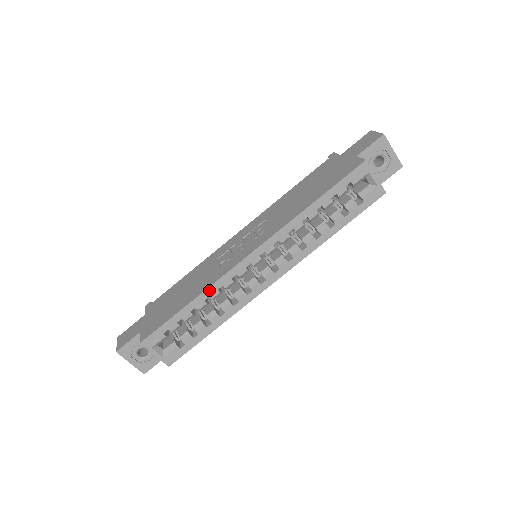
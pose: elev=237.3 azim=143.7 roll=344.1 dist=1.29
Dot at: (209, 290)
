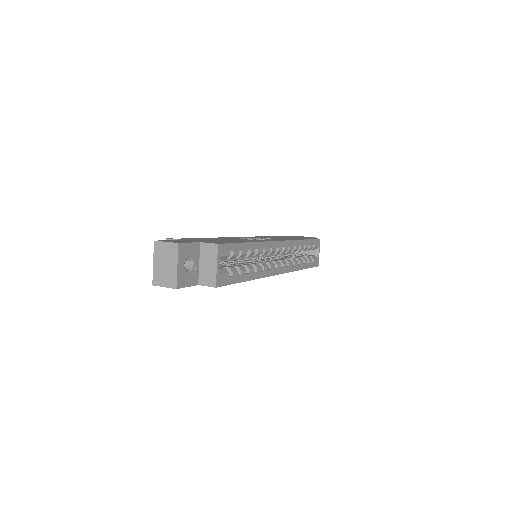
Dot at: (260, 244)
